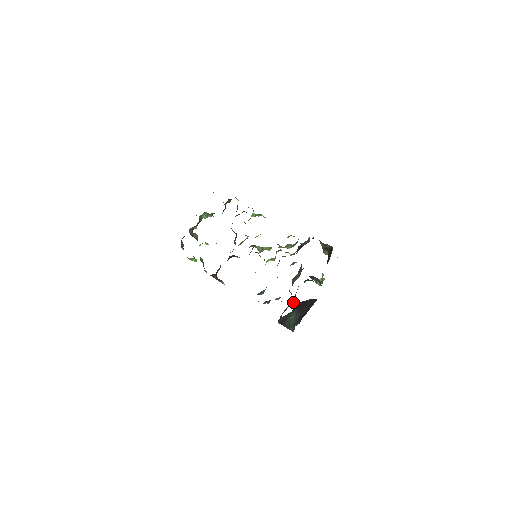
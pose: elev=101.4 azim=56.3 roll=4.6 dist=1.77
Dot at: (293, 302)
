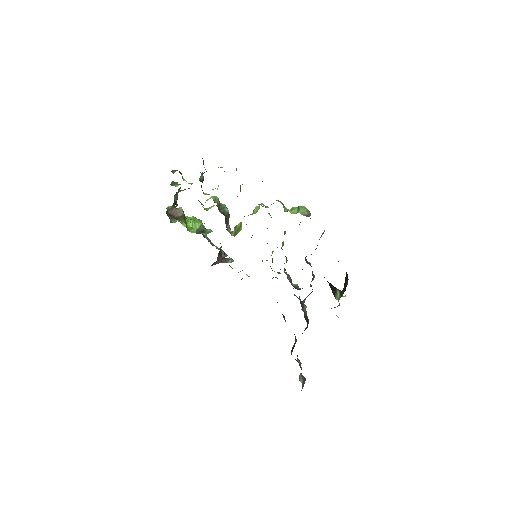
Dot at: occluded
